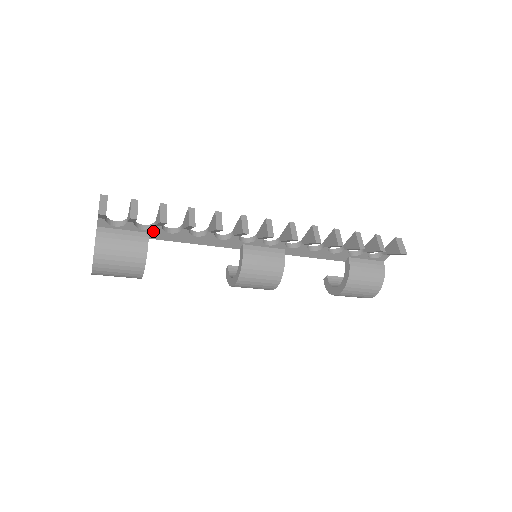
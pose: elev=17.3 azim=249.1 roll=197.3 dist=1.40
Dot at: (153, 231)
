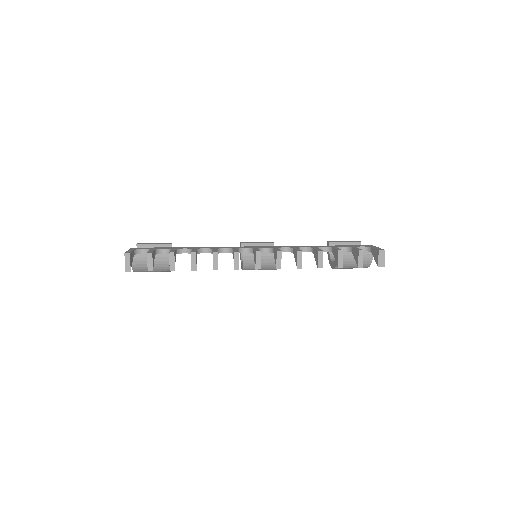
Dot at: occluded
